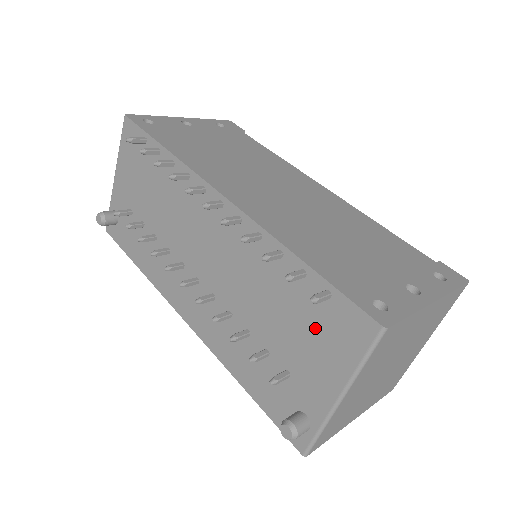
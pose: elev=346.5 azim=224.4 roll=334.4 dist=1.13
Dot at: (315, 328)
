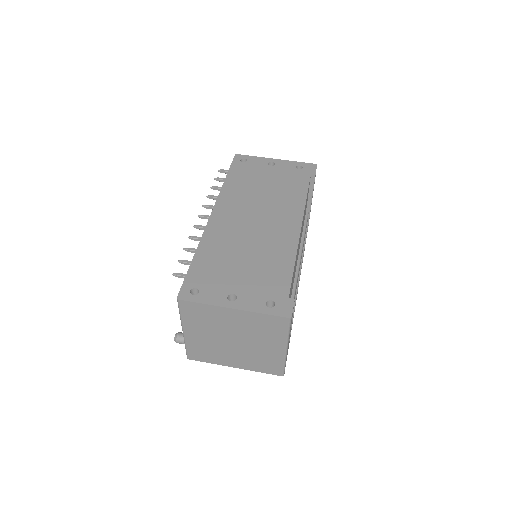
Dot at: occluded
